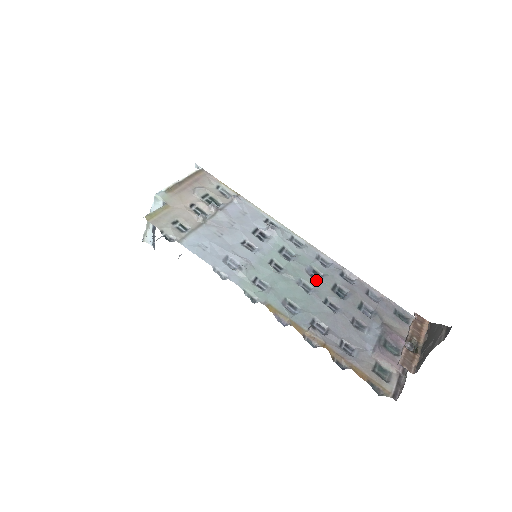
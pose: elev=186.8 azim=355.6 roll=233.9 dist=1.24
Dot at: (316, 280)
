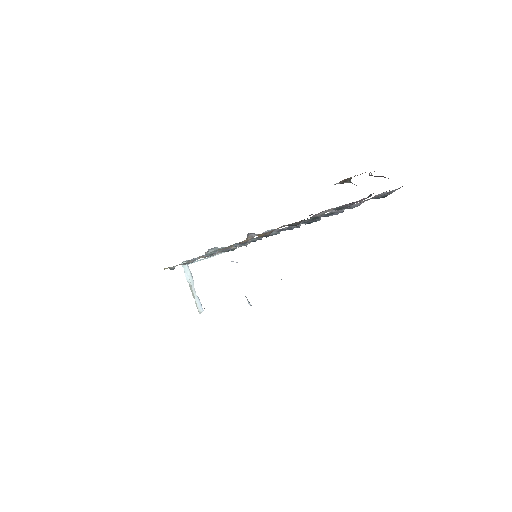
Dot at: (291, 229)
